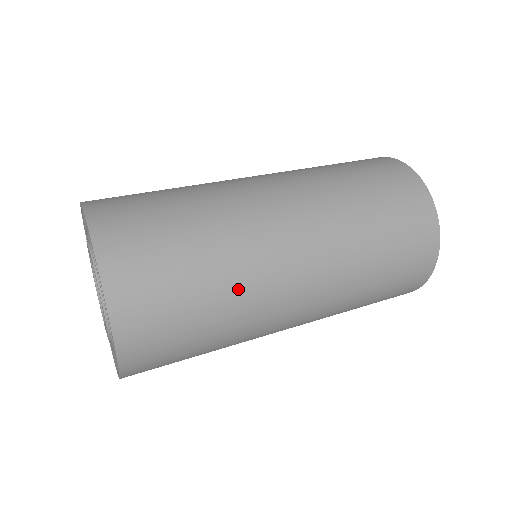
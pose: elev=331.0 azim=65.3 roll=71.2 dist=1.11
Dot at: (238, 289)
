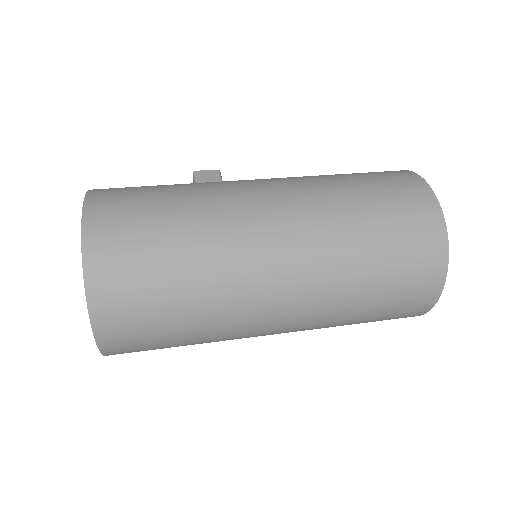
Dot at: (216, 333)
